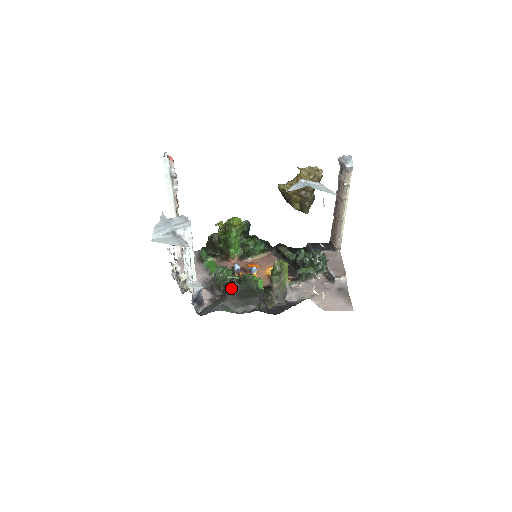
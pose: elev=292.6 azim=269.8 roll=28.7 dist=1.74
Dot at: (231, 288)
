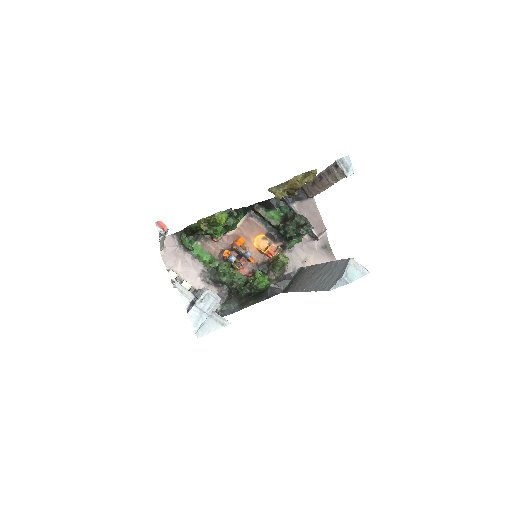
Dot at: (245, 297)
